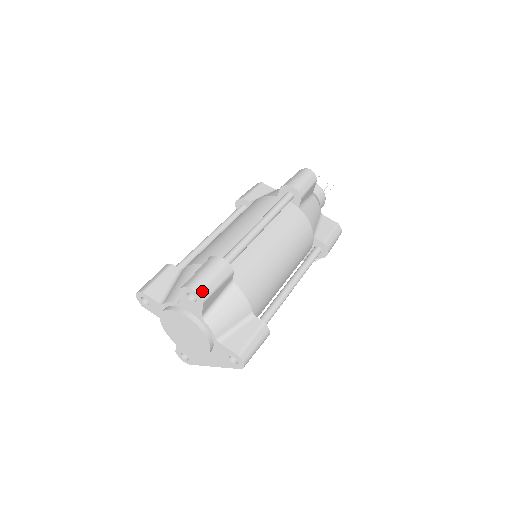
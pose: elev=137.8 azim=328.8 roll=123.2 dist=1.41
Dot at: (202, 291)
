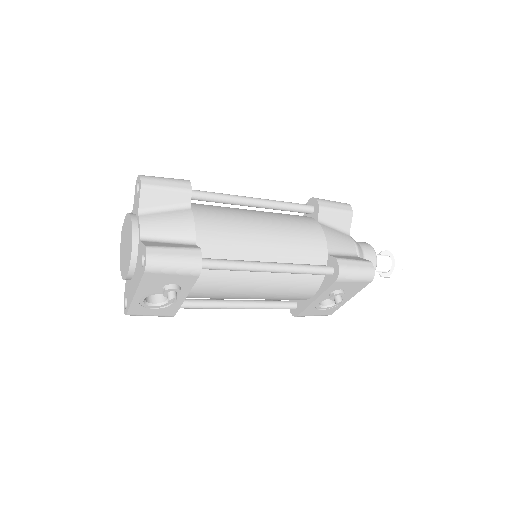
Dot at: (146, 178)
